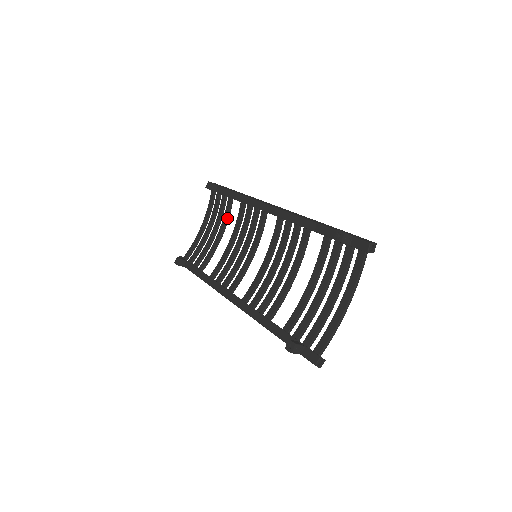
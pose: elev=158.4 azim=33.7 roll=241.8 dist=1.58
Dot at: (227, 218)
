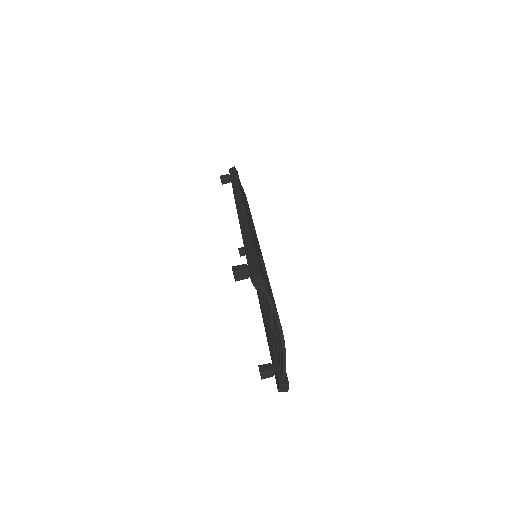
Dot at: occluded
